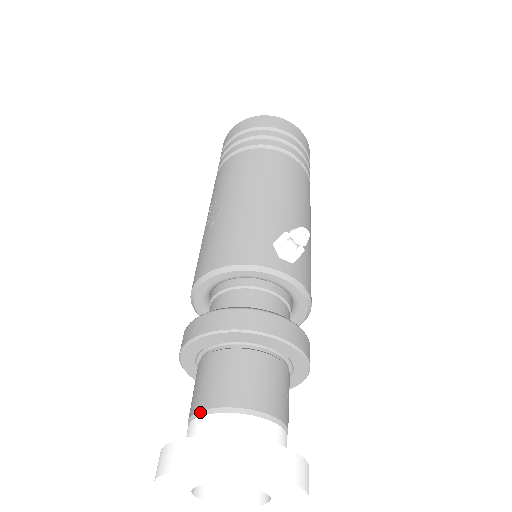
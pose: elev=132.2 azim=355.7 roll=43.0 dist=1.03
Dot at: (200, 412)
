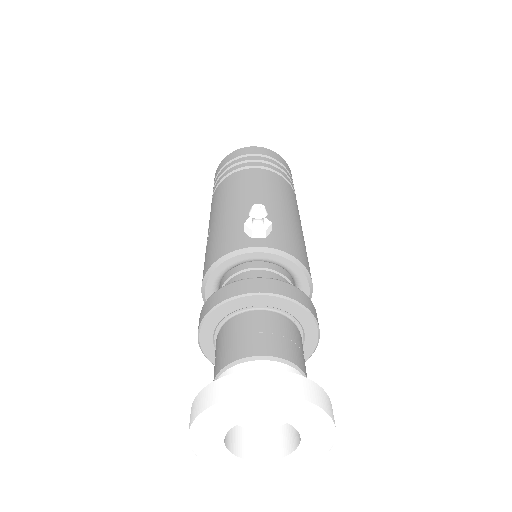
Dot at: occluded
